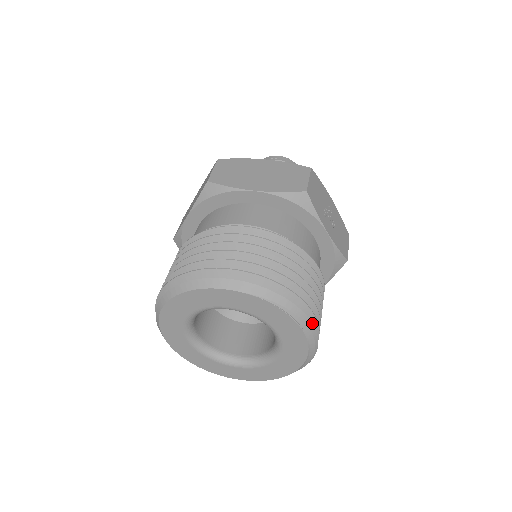
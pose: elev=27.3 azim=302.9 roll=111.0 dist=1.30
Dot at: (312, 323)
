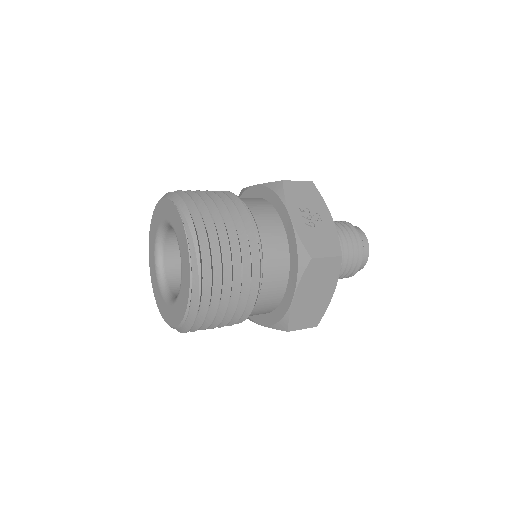
Dot at: (204, 242)
